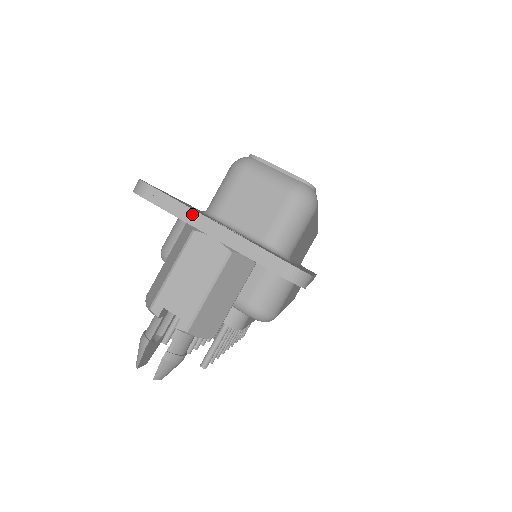
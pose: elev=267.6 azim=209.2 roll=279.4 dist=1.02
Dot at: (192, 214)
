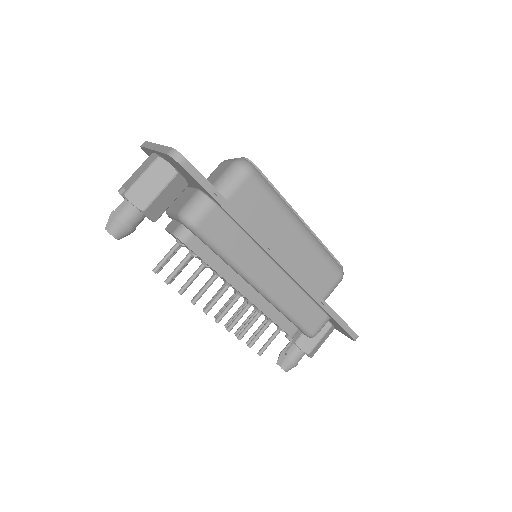
Dot at: (152, 145)
